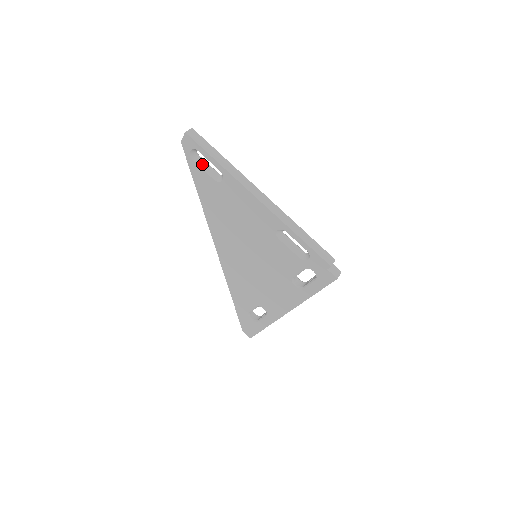
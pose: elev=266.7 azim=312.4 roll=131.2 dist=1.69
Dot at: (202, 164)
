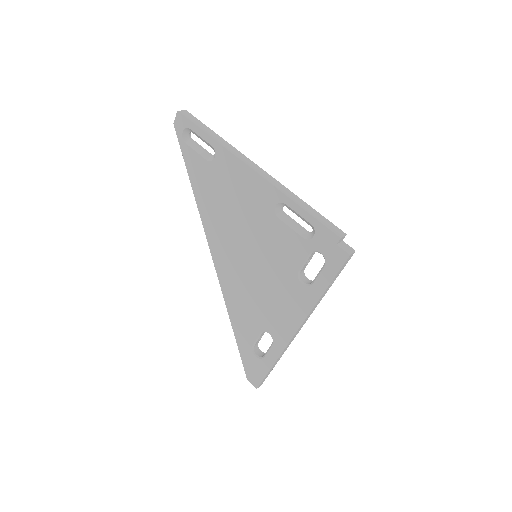
Dot at: (195, 146)
